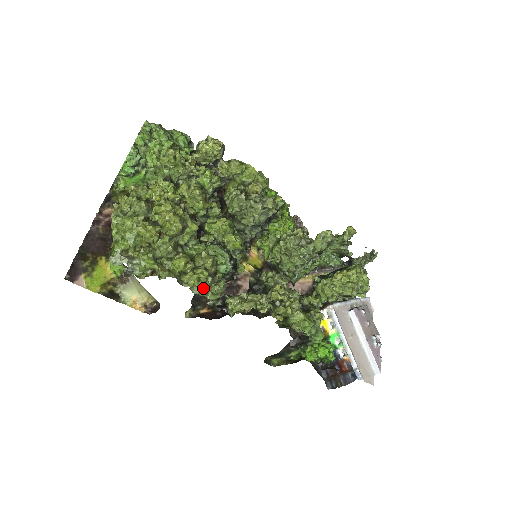
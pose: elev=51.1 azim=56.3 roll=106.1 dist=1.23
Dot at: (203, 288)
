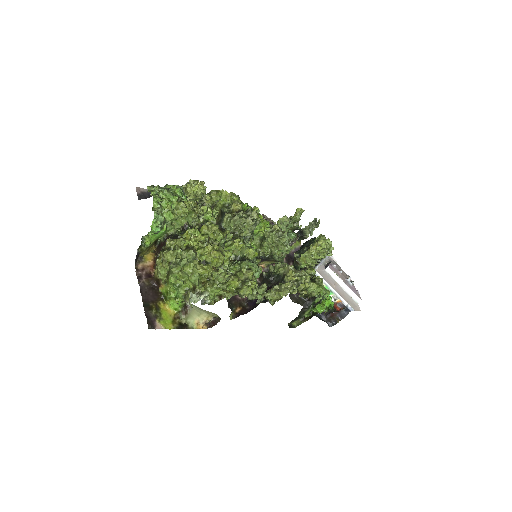
Dot at: (255, 294)
